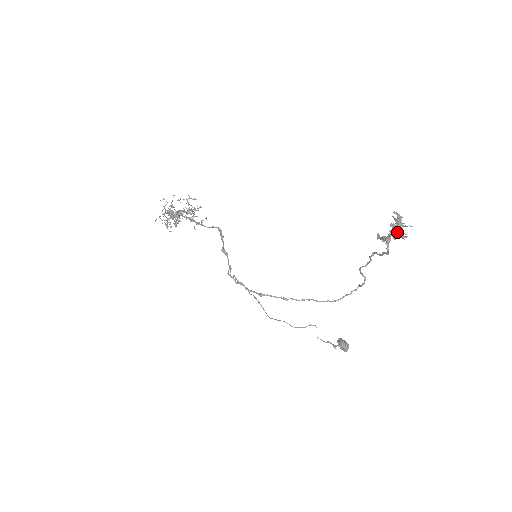
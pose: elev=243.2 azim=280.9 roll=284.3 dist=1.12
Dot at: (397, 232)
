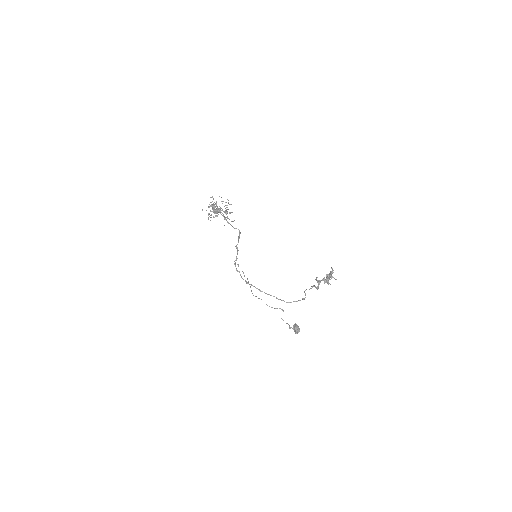
Dot at: (327, 280)
